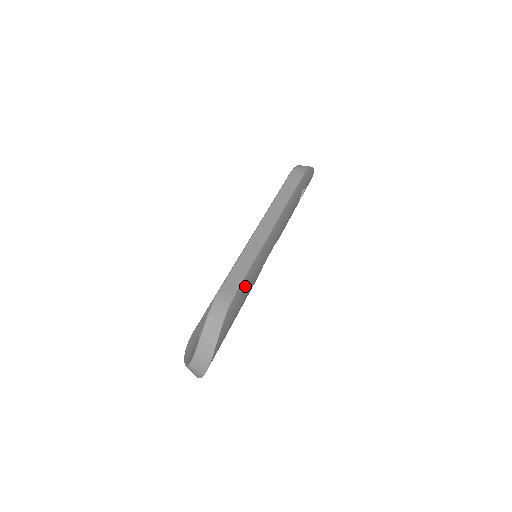
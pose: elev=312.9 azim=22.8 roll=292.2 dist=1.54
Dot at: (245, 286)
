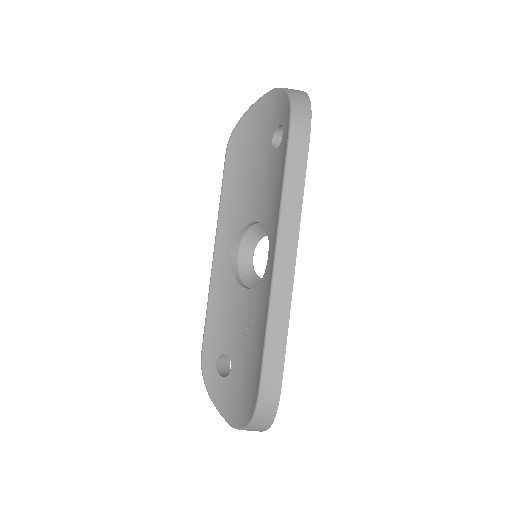
Dot at: occluded
